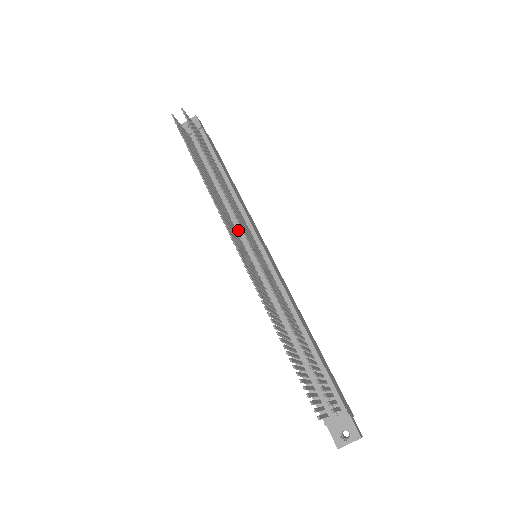
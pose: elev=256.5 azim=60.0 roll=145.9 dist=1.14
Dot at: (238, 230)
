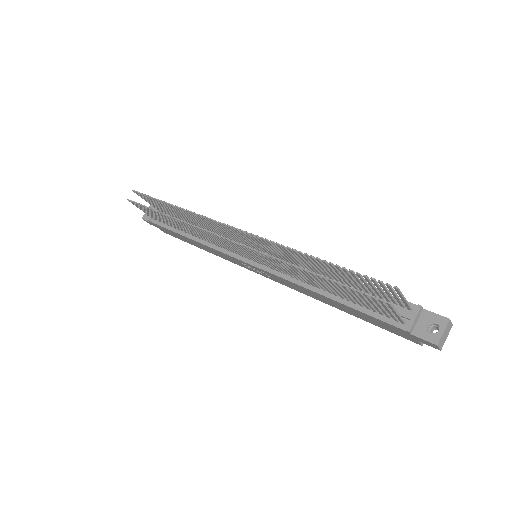
Dot at: occluded
